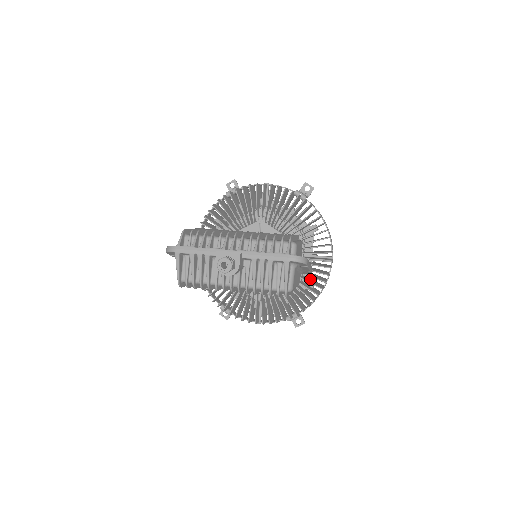
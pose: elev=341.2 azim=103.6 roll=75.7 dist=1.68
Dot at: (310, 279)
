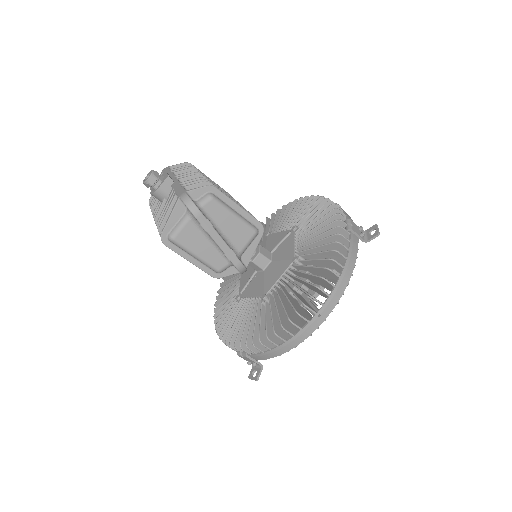
Dot at: occluded
